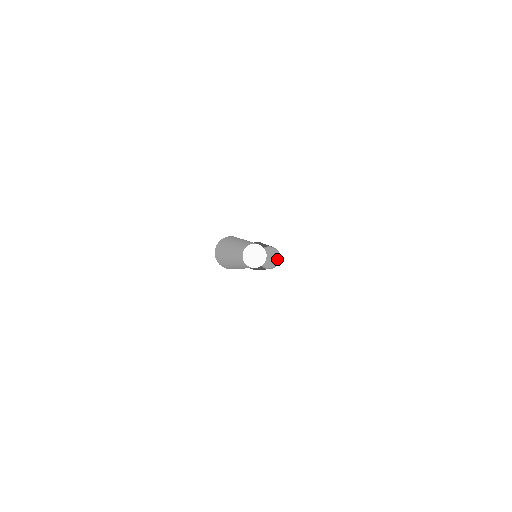
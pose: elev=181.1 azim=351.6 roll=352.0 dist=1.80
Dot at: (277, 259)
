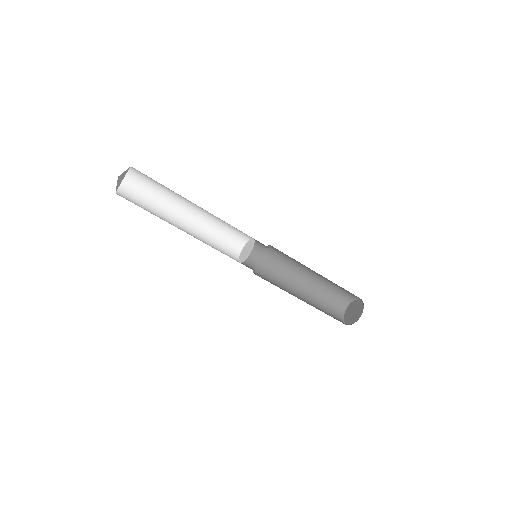
Dot at: (361, 305)
